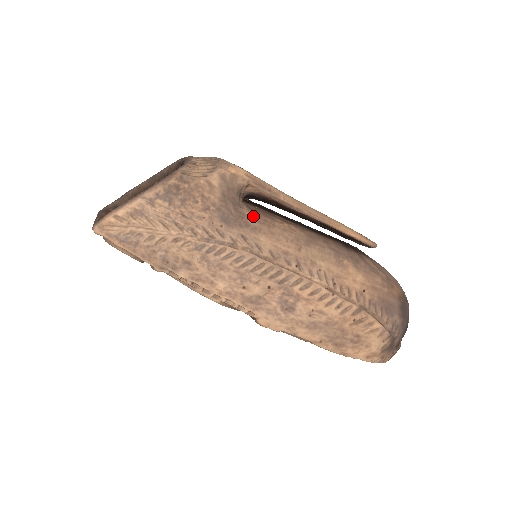
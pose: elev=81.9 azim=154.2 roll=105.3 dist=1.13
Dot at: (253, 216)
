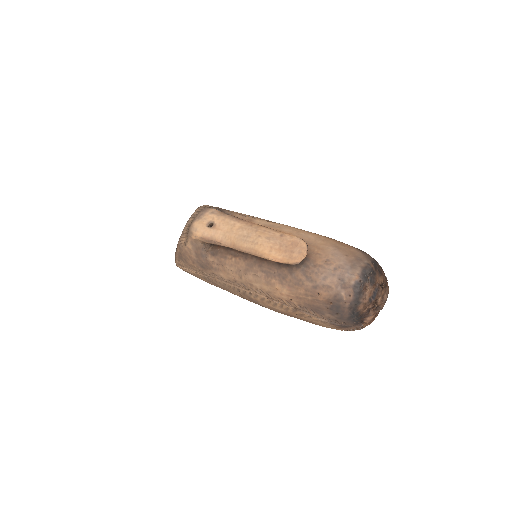
Dot at: (214, 261)
